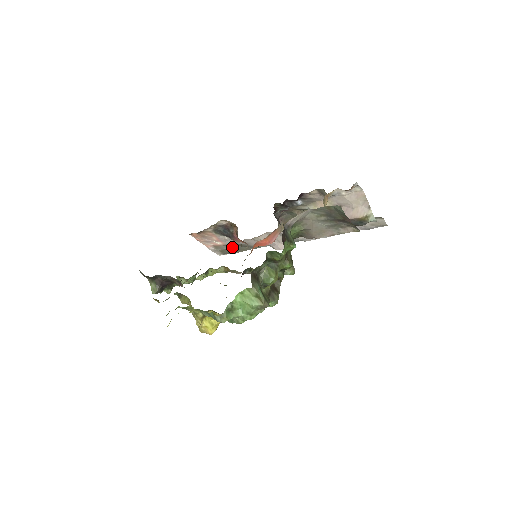
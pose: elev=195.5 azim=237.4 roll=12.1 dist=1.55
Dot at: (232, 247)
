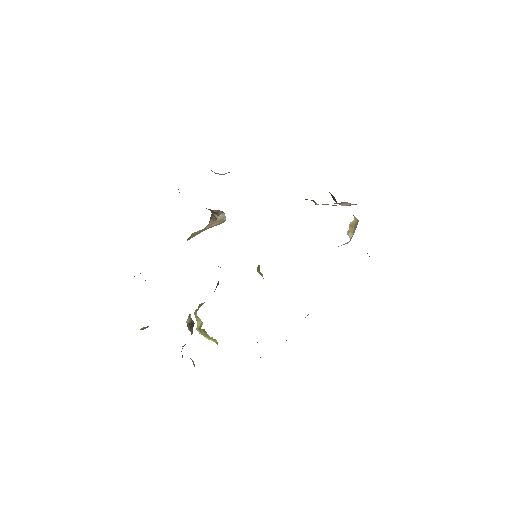
Dot at: occluded
